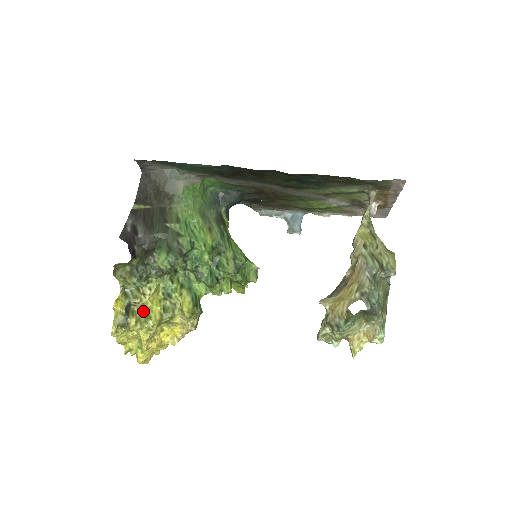
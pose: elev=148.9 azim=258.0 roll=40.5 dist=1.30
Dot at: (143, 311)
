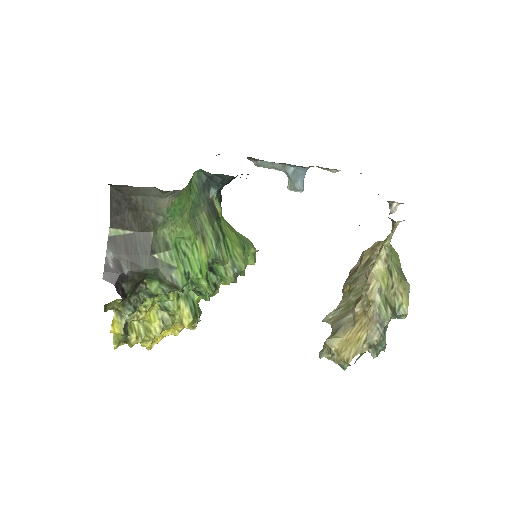
Dot at: (141, 323)
